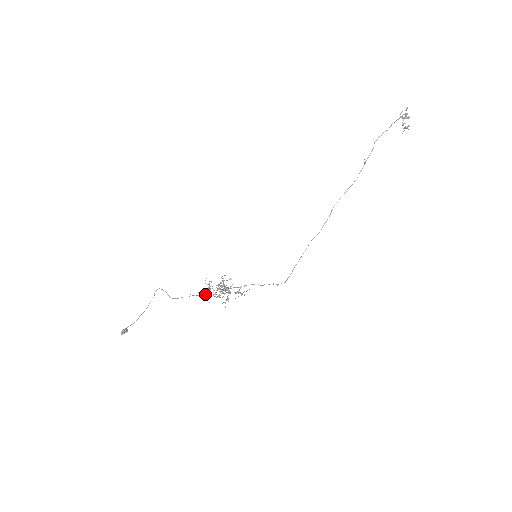
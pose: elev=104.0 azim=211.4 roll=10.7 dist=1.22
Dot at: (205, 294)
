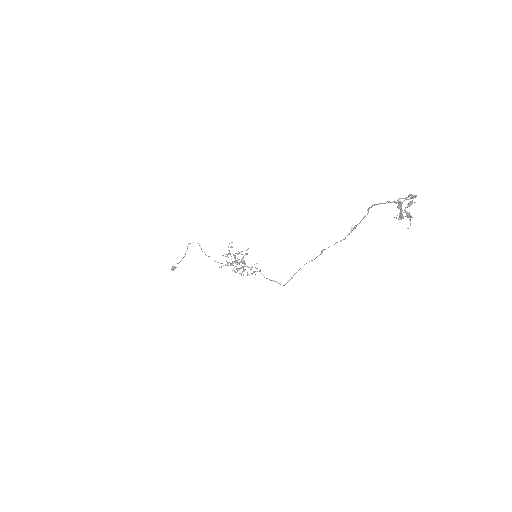
Dot at: occluded
